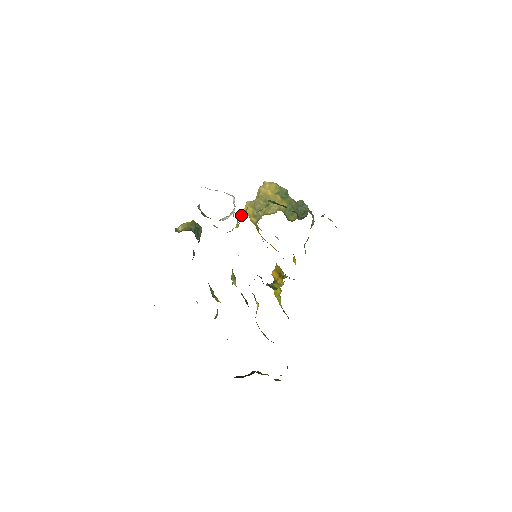
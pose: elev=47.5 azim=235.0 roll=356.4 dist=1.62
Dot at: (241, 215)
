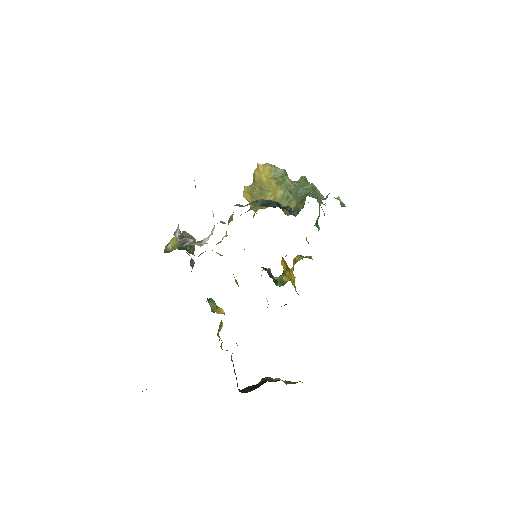
Dot at: (229, 221)
